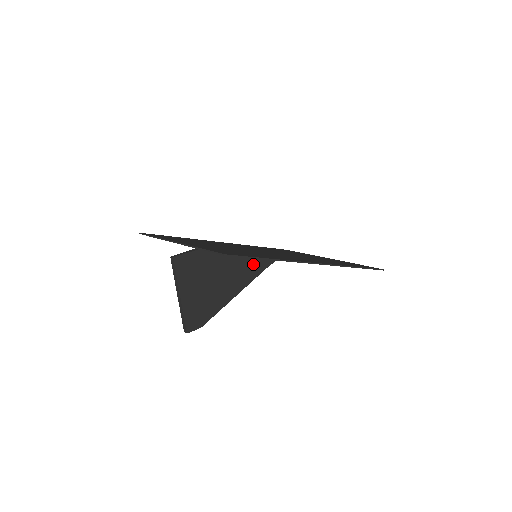
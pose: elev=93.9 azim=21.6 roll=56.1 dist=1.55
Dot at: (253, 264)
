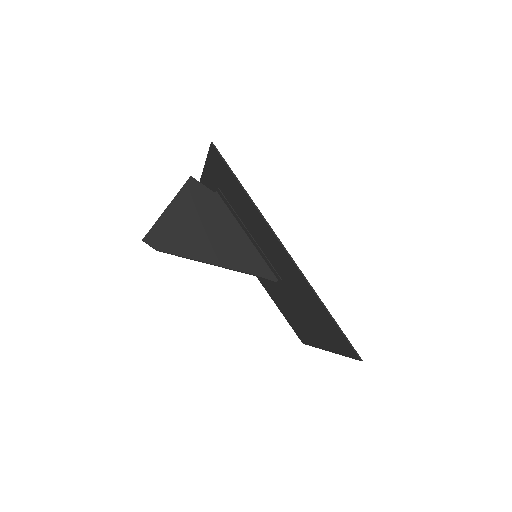
Dot at: (247, 257)
